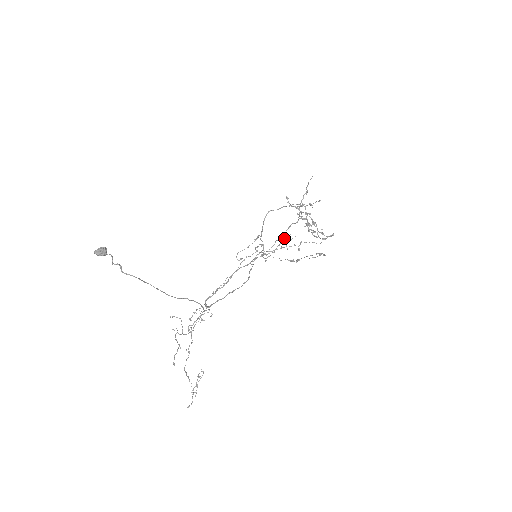
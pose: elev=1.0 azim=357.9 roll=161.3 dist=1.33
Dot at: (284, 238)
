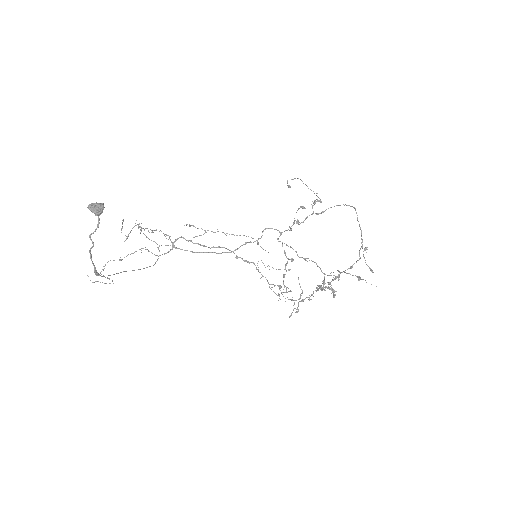
Dot at: (303, 258)
